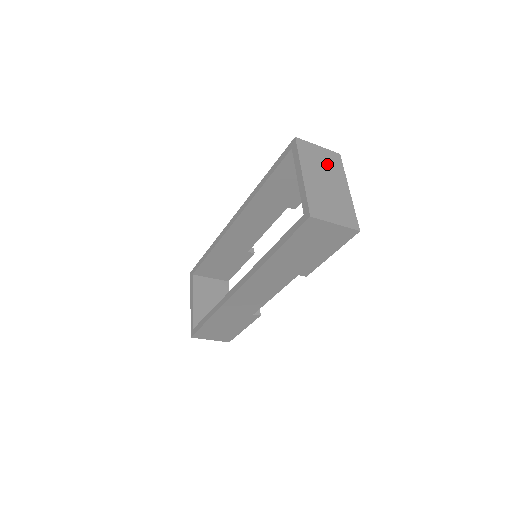
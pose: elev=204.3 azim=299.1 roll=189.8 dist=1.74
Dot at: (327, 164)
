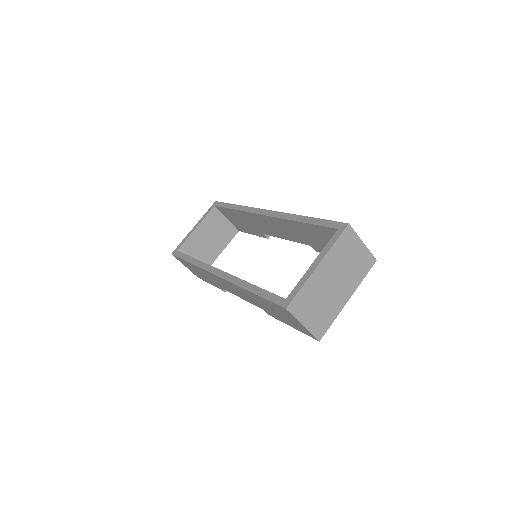
Dot at: (353, 265)
